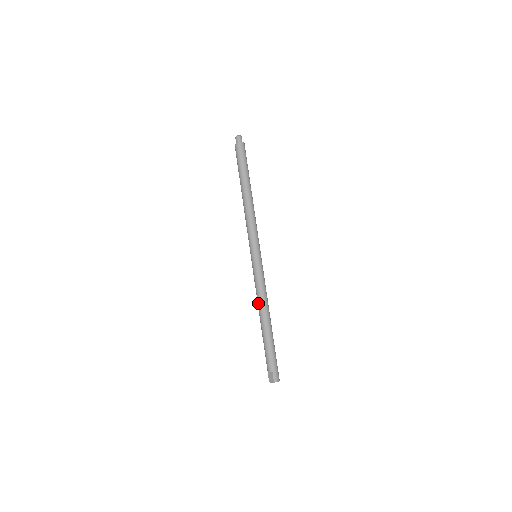
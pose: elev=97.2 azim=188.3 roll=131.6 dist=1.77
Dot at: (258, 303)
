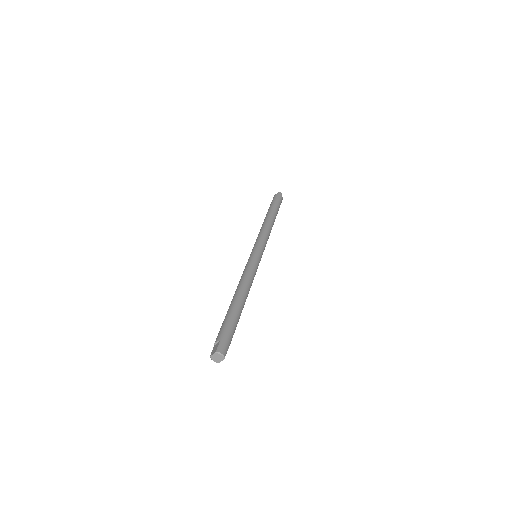
Dot at: (238, 284)
